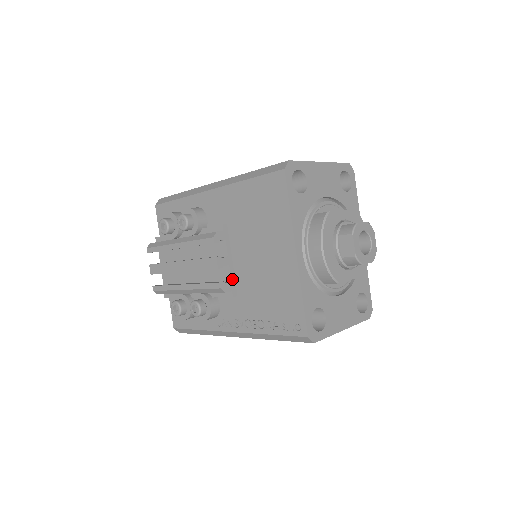
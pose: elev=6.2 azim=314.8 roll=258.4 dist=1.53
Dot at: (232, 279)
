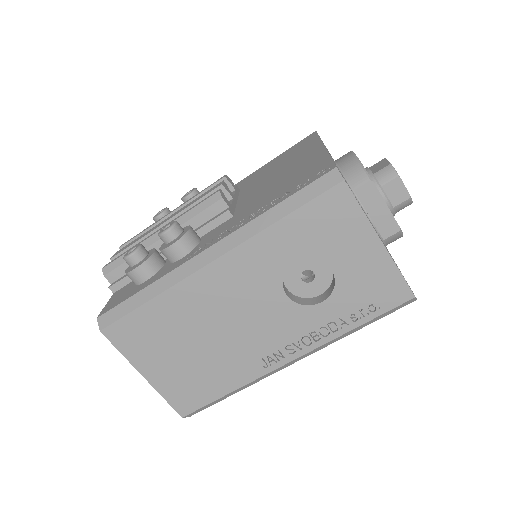
Dot at: (232, 205)
